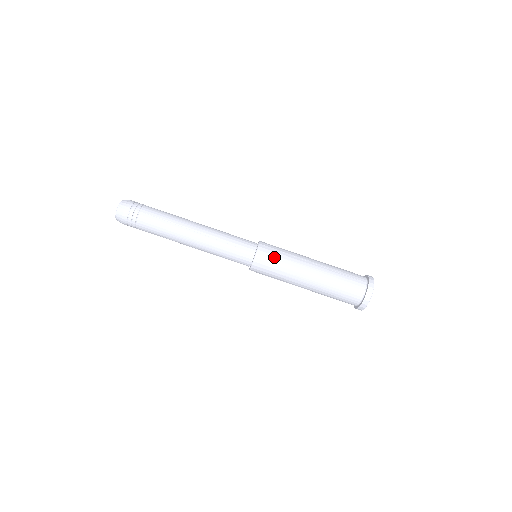
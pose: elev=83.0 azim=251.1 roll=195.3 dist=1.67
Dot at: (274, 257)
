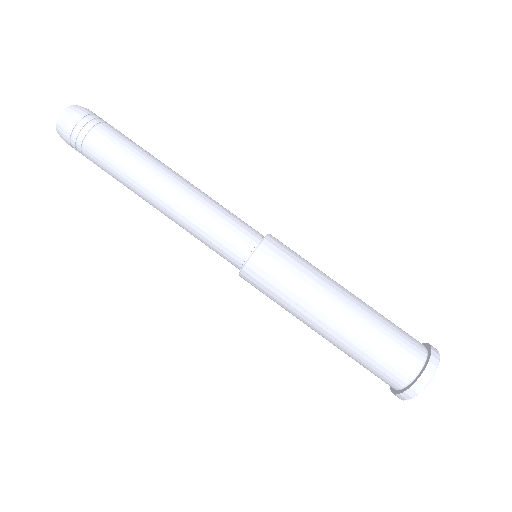
Dot at: (273, 280)
